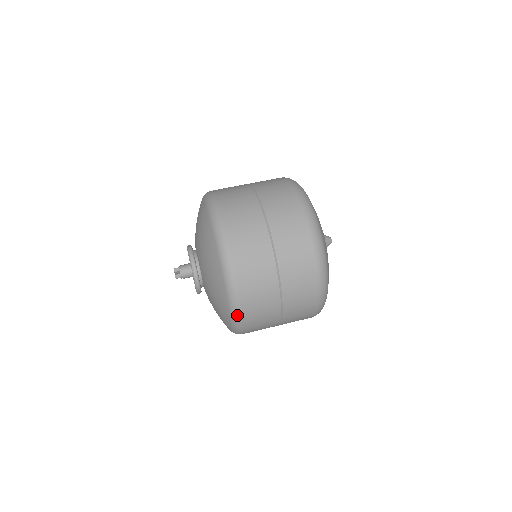
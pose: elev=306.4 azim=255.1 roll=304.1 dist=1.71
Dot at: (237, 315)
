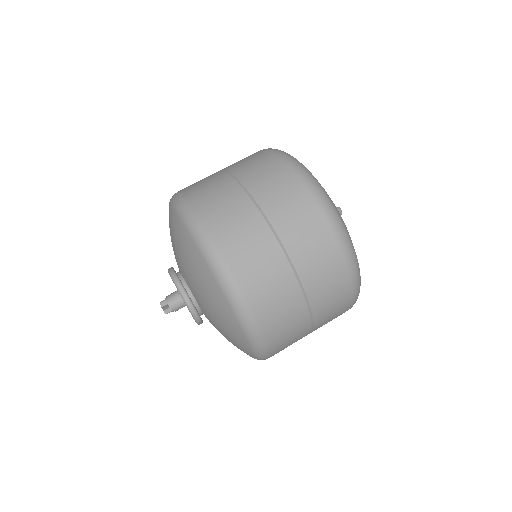
Dot at: occluded
